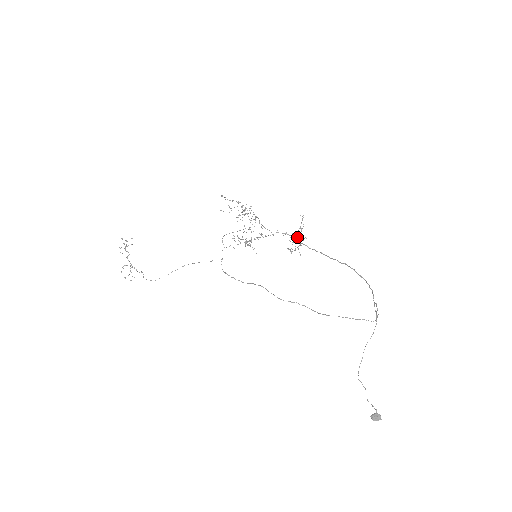
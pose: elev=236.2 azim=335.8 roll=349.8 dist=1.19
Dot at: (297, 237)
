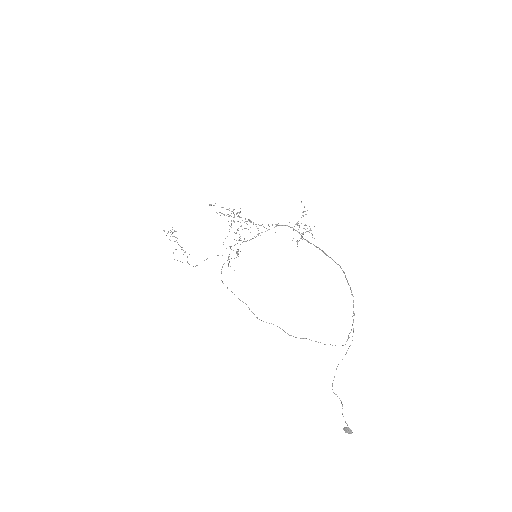
Dot at: occluded
